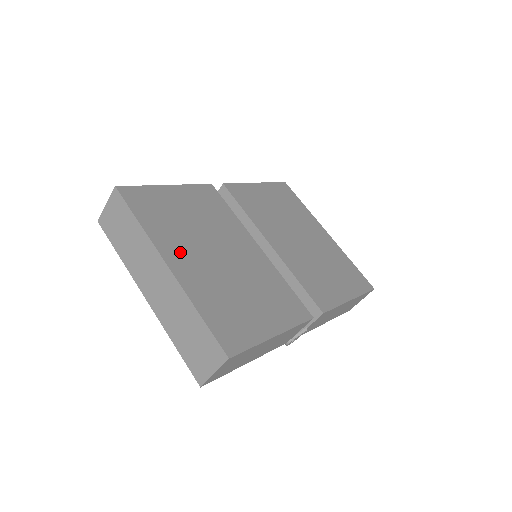
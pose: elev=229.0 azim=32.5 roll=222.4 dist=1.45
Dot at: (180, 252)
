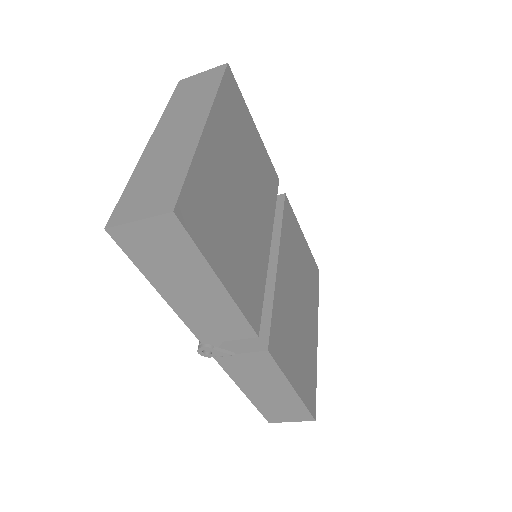
Dot at: (222, 139)
